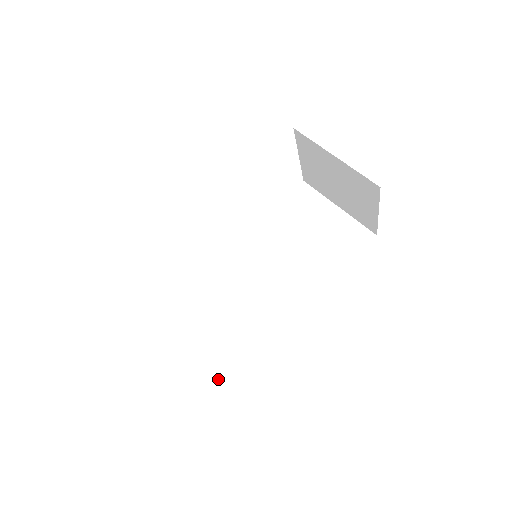
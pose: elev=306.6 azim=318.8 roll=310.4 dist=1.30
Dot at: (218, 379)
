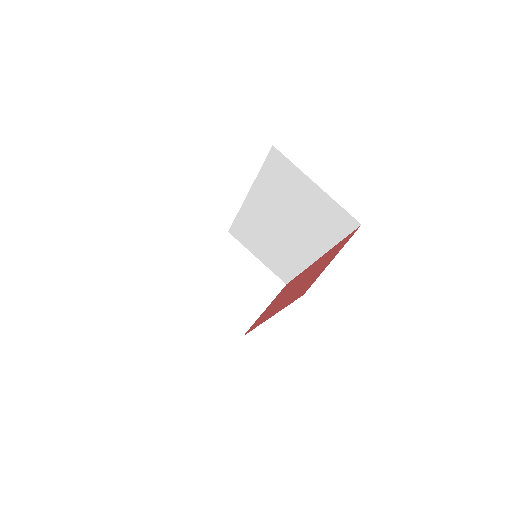
Dot at: (284, 280)
